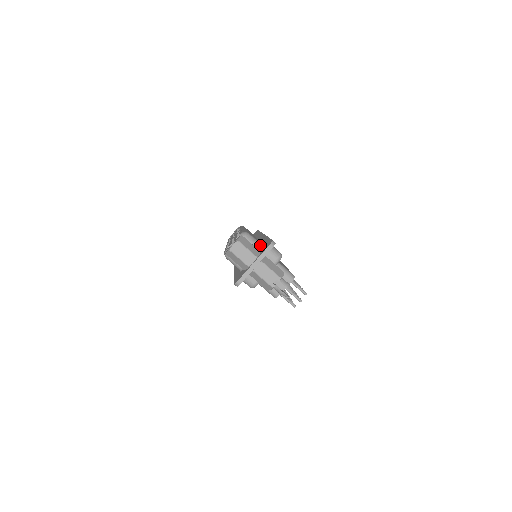
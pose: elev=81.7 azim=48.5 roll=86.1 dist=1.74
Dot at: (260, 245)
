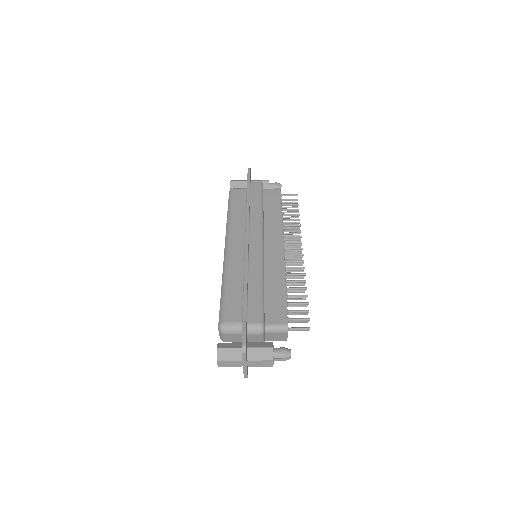
Dot at: (240, 326)
